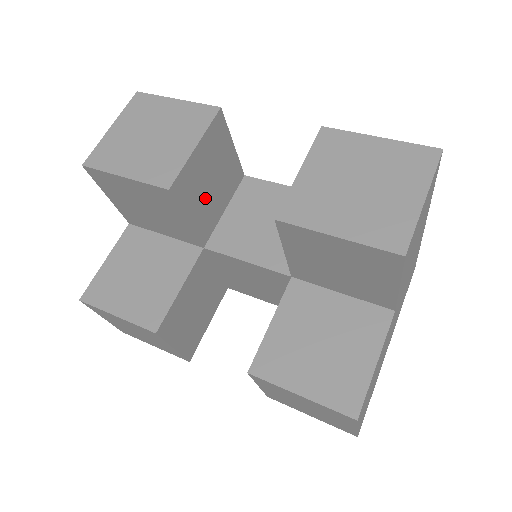
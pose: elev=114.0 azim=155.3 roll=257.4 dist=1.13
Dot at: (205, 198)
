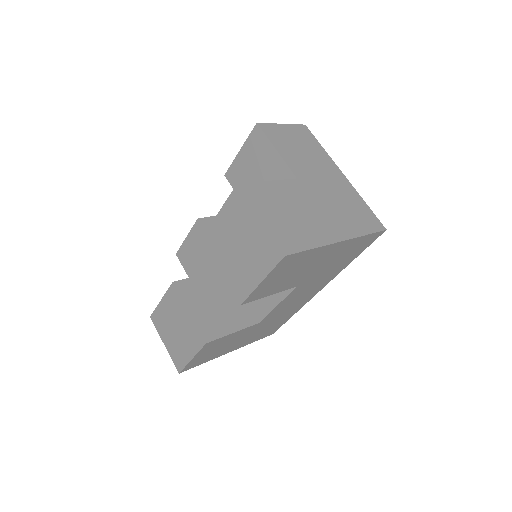
Dot at: occluded
